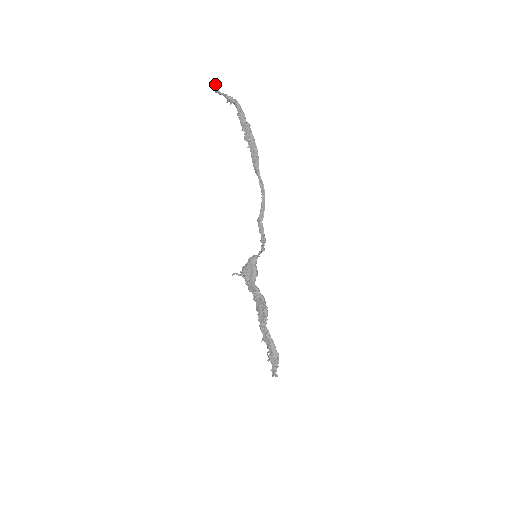
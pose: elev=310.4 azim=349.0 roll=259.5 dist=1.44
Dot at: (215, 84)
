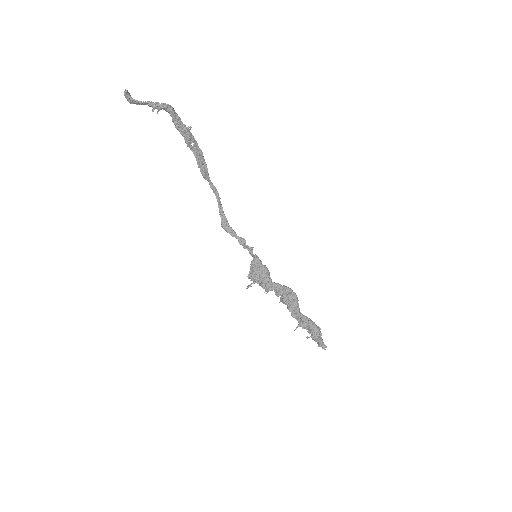
Dot at: (129, 94)
